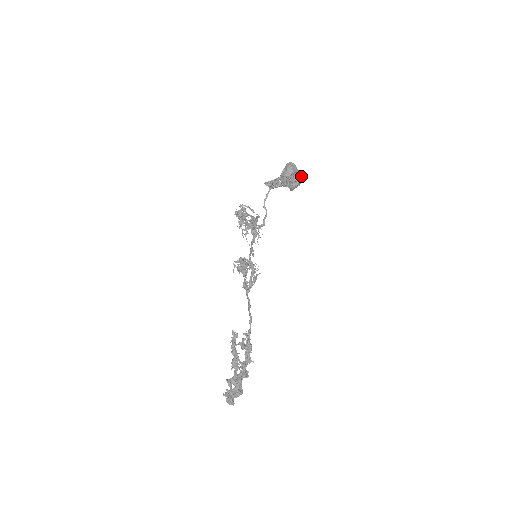
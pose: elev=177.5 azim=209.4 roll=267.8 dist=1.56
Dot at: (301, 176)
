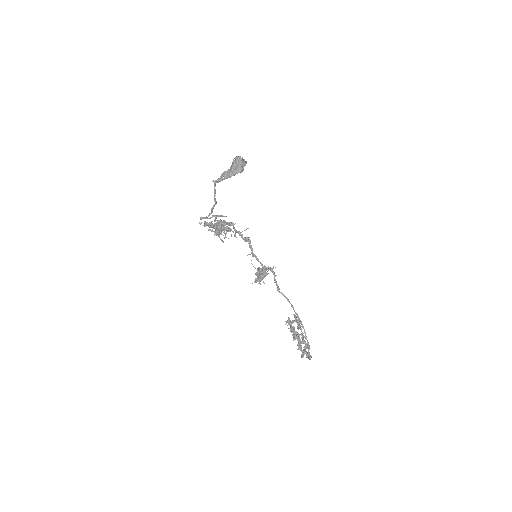
Dot at: occluded
